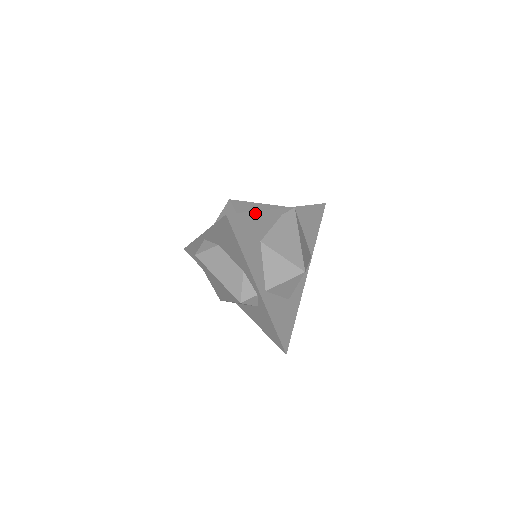
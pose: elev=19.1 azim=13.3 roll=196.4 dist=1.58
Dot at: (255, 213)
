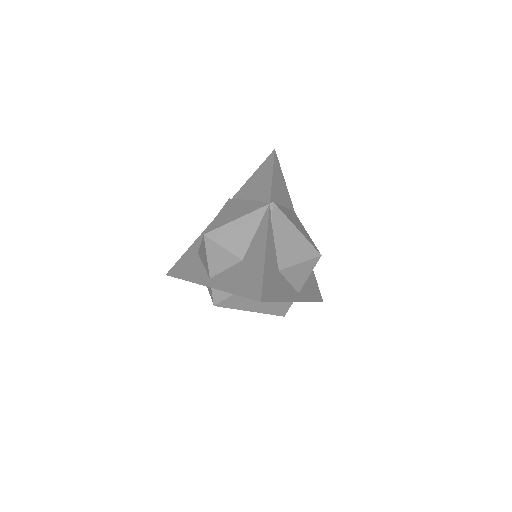
Dot at: (265, 260)
